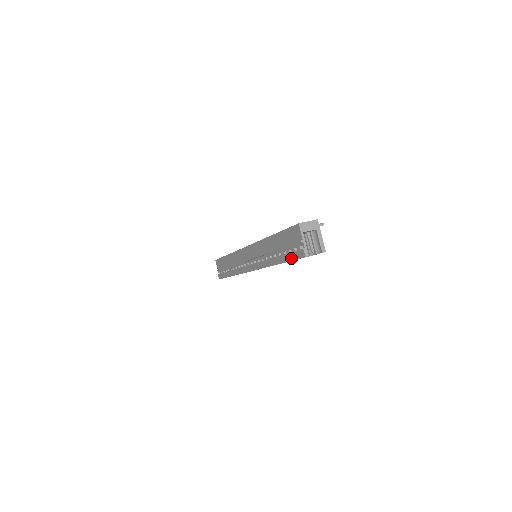
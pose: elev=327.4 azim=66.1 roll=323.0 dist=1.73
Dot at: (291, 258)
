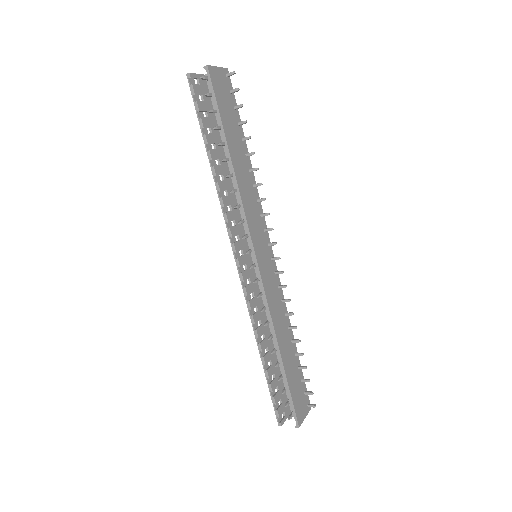
Dot at: (198, 113)
